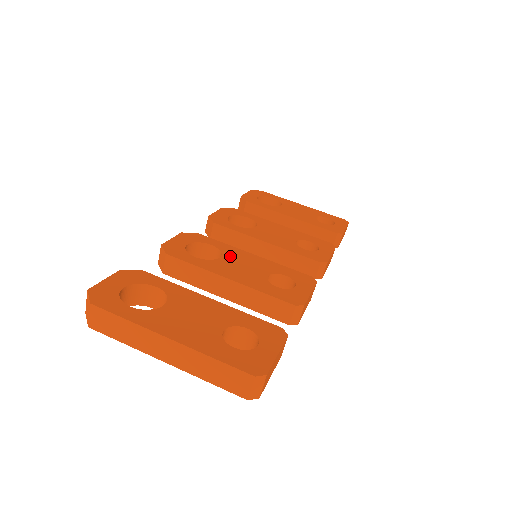
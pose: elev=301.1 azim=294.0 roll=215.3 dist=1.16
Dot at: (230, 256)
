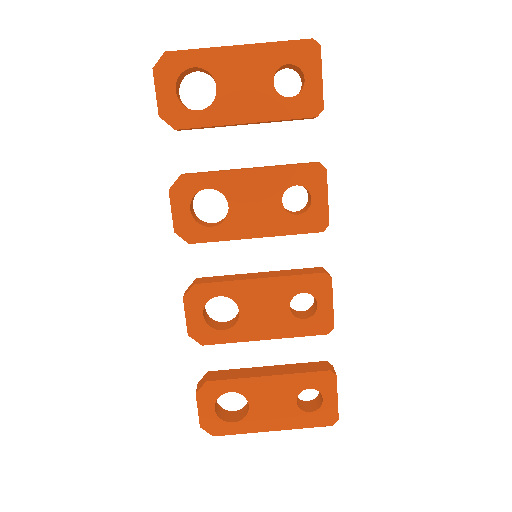
Dot at: (245, 302)
